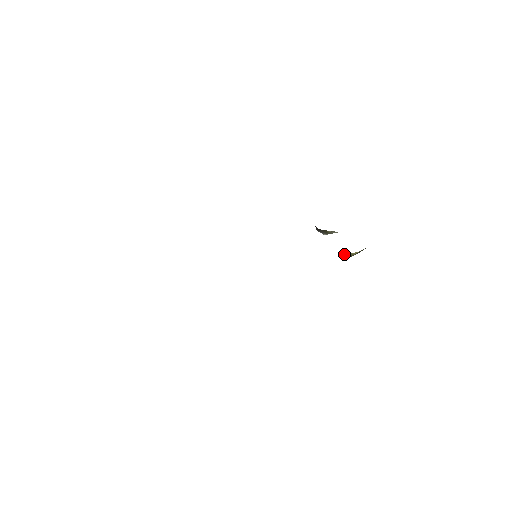
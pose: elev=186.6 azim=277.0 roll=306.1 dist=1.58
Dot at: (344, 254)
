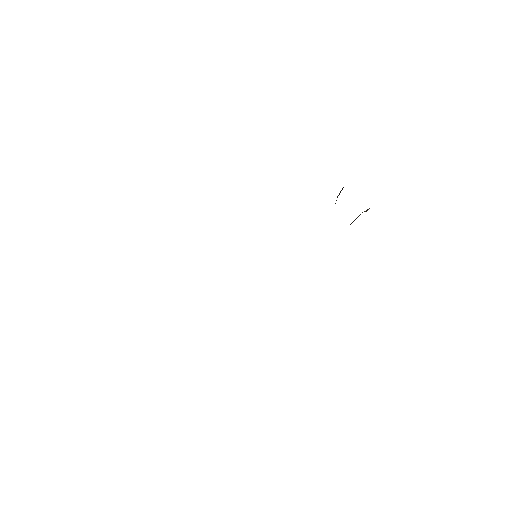
Dot at: occluded
